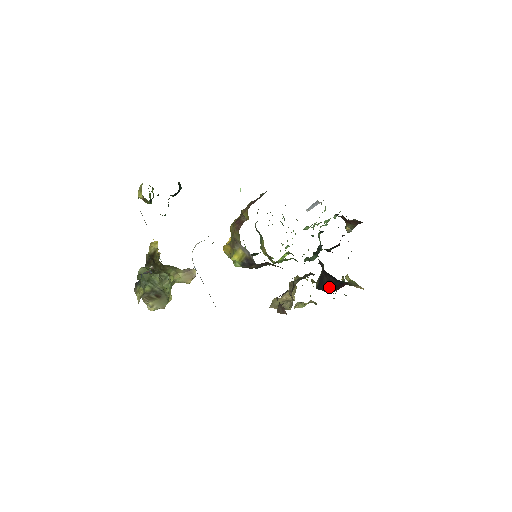
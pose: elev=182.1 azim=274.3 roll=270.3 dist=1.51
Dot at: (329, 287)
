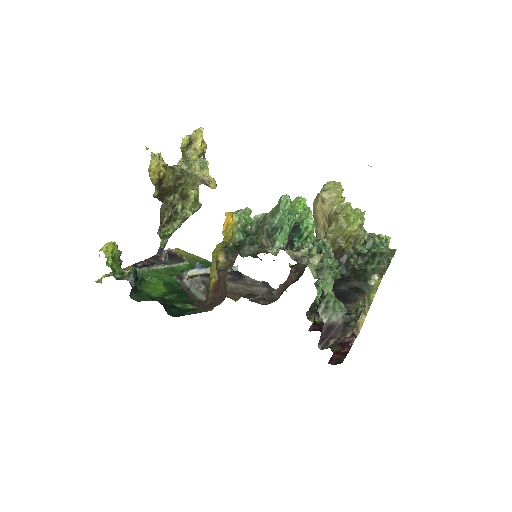
Dot at: occluded
